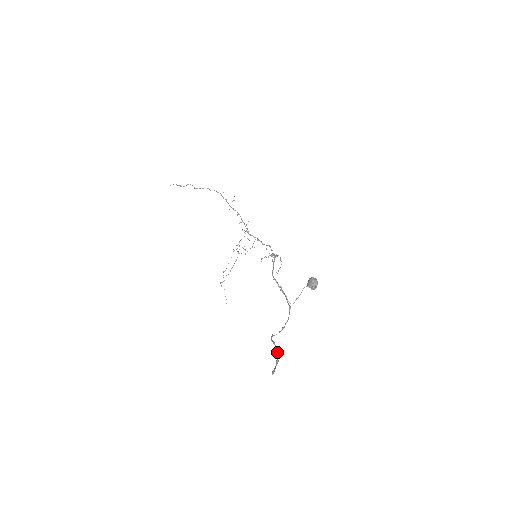
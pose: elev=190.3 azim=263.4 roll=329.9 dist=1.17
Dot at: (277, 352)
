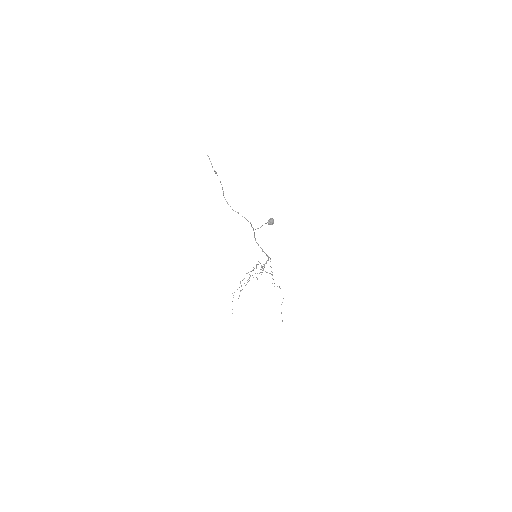
Dot at: occluded
